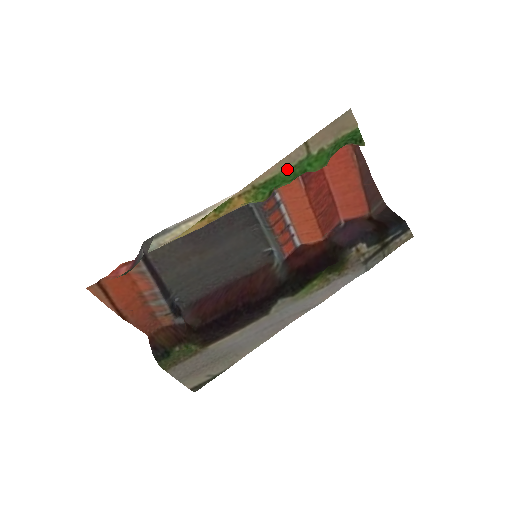
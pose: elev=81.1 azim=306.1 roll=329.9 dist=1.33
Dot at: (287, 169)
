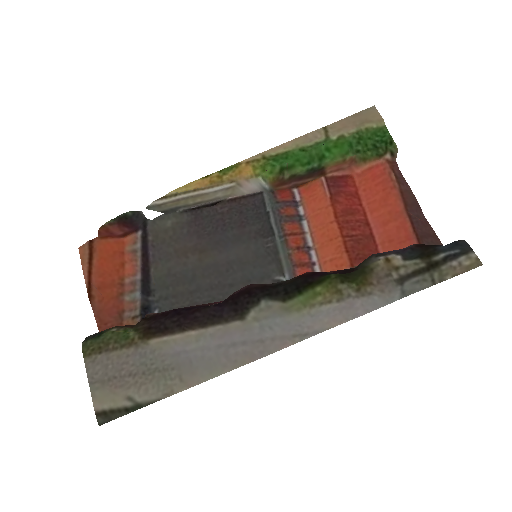
Dot at: (302, 148)
